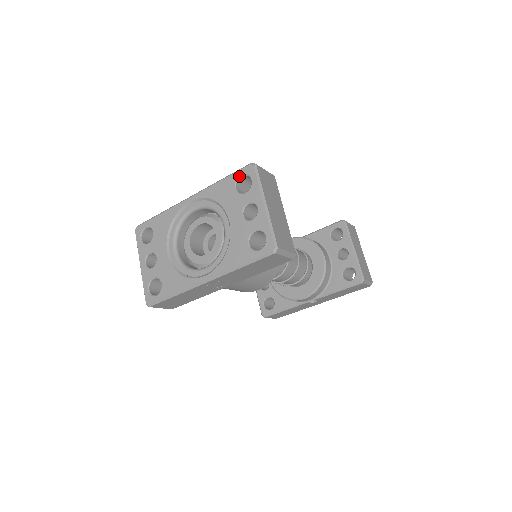
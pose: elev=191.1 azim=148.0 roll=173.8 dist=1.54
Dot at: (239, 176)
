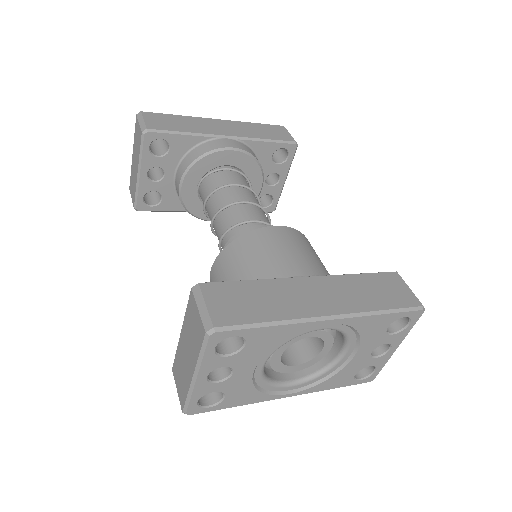
Dot at: occluded
